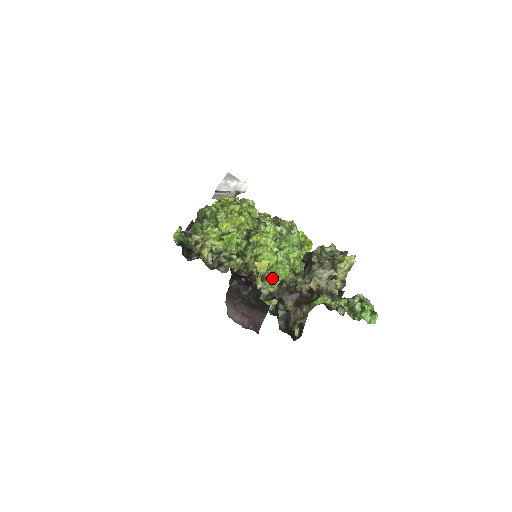
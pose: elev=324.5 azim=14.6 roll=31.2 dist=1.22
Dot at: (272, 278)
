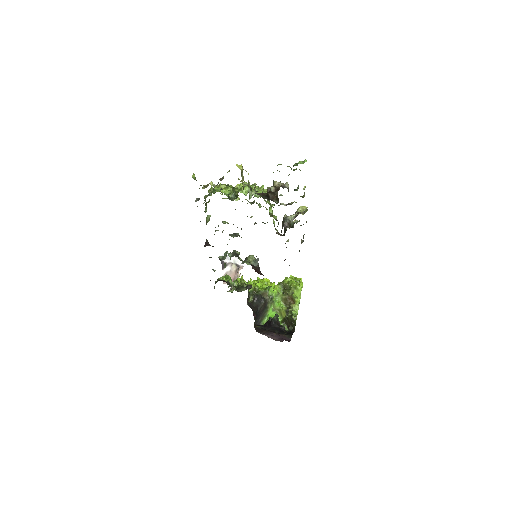
Dot at: occluded
